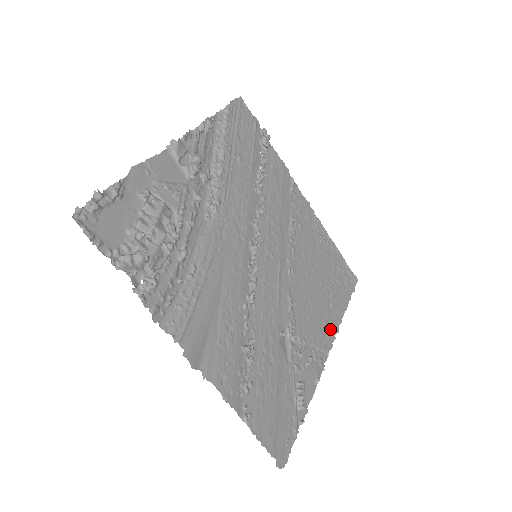
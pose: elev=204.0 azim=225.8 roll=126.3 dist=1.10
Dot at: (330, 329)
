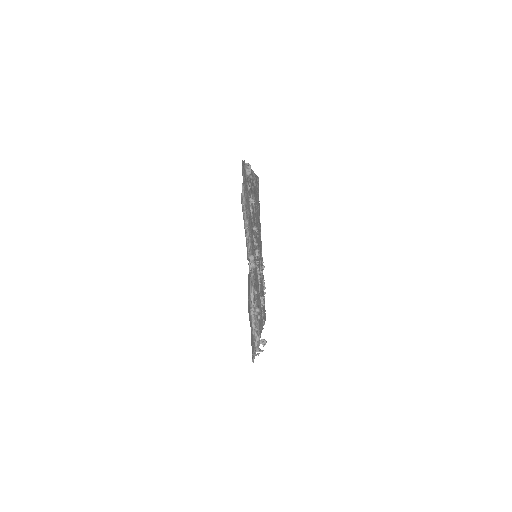
Dot at: (260, 233)
